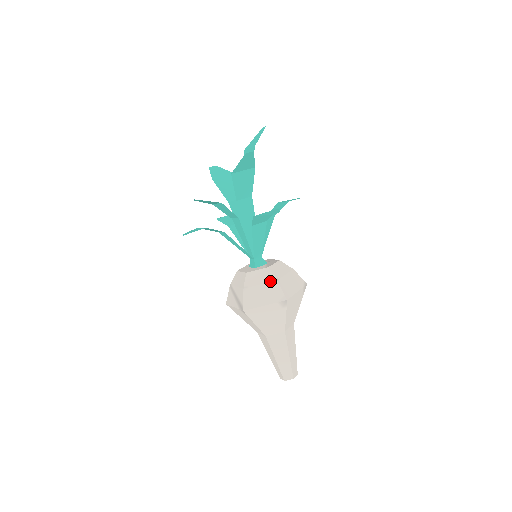
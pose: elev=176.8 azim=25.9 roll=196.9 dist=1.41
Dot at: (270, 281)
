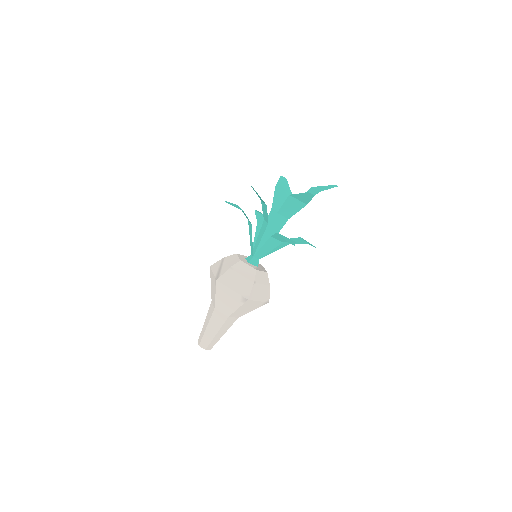
Dot at: (249, 279)
